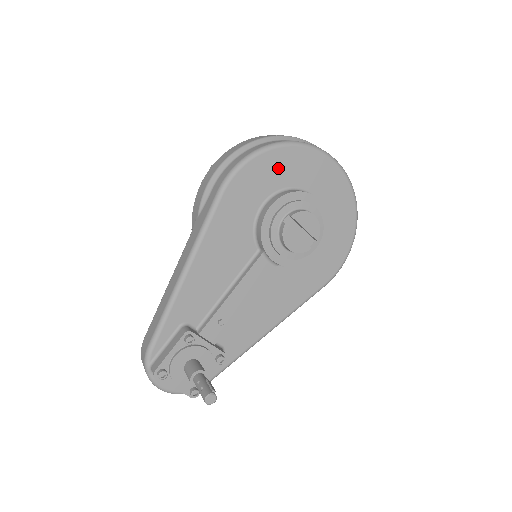
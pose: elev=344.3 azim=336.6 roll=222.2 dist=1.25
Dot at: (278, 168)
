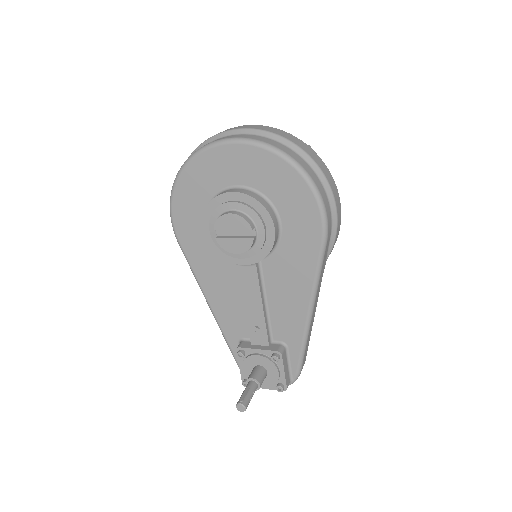
Dot at: (192, 193)
